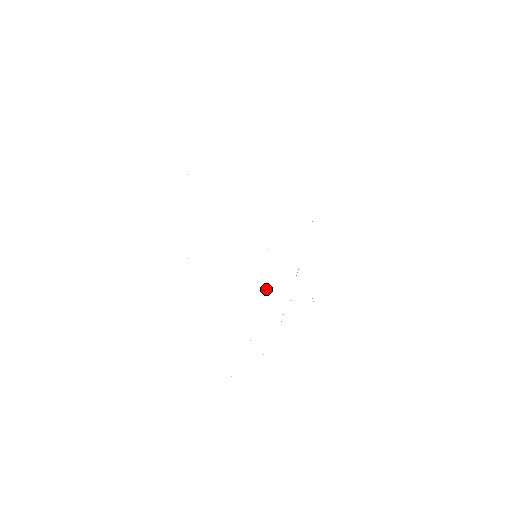
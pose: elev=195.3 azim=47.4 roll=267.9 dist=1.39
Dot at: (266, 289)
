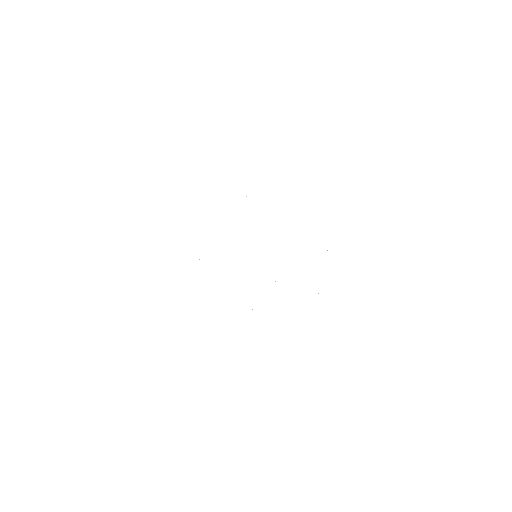
Dot at: occluded
